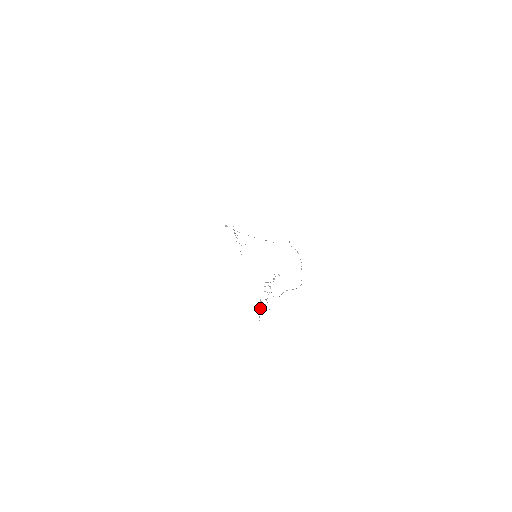
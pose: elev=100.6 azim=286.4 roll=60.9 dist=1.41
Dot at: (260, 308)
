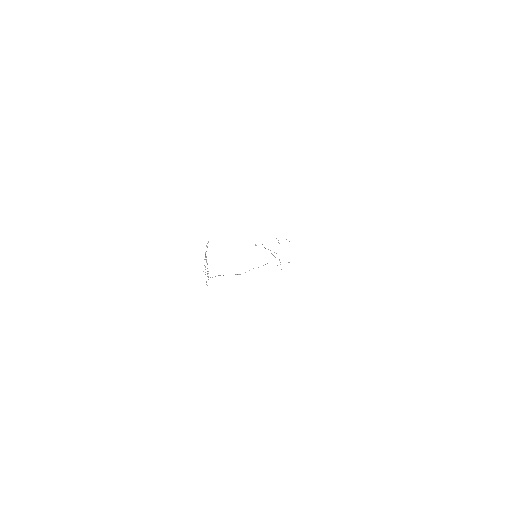
Dot at: occluded
